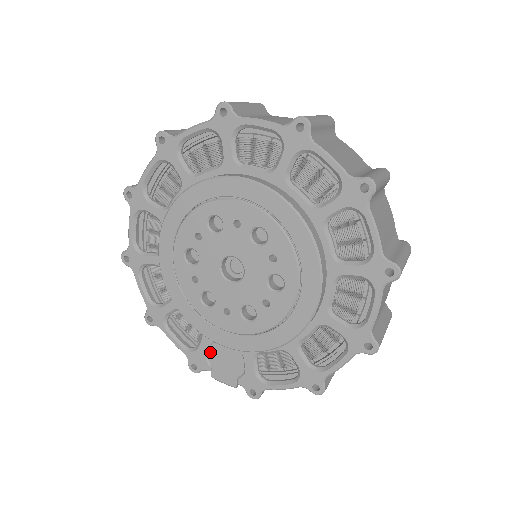
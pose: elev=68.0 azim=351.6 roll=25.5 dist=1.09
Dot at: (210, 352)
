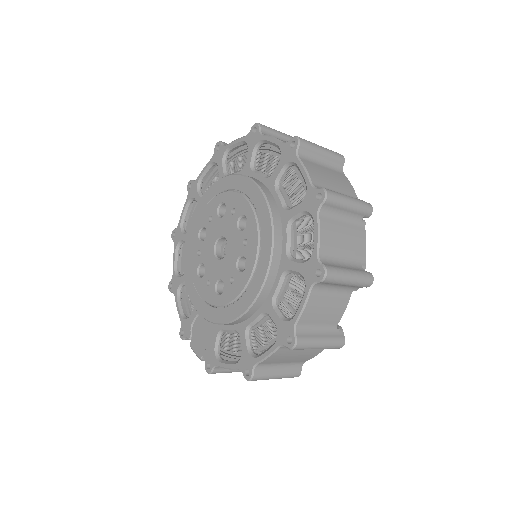
Dot at: (195, 322)
